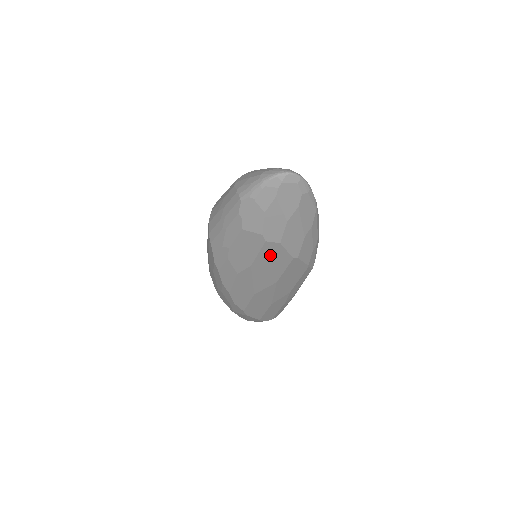
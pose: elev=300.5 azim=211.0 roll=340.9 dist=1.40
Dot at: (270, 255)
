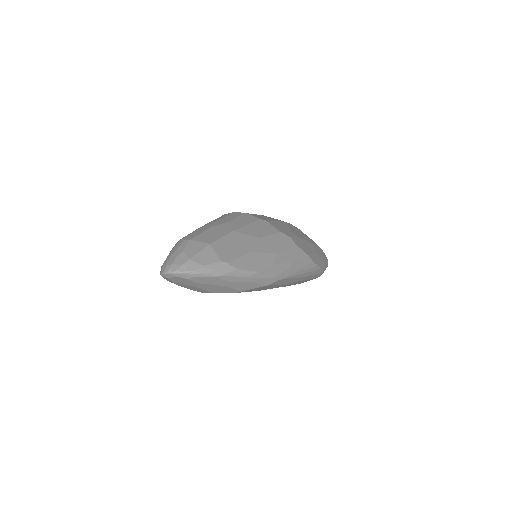
Dot at: occluded
